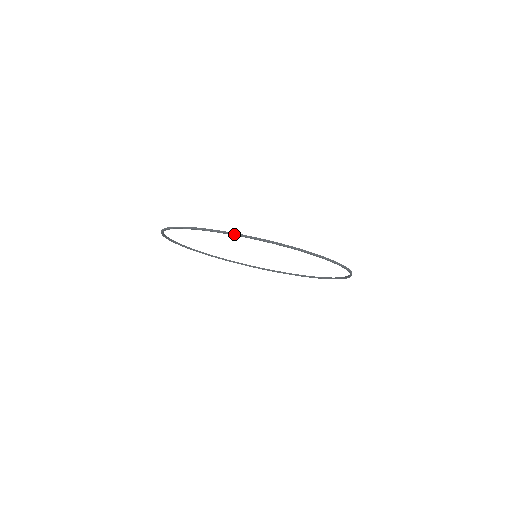
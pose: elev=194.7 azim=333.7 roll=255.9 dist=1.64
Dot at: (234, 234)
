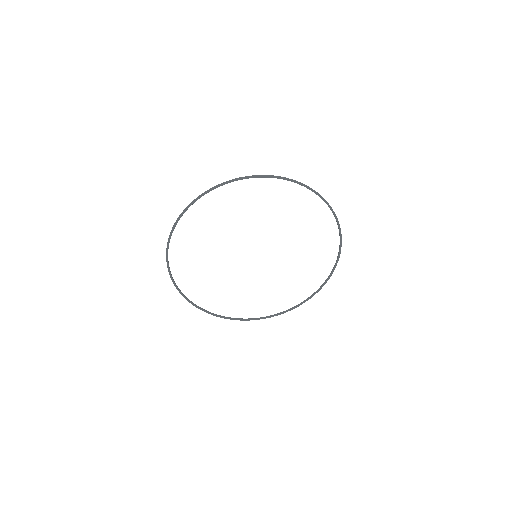
Dot at: (302, 183)
